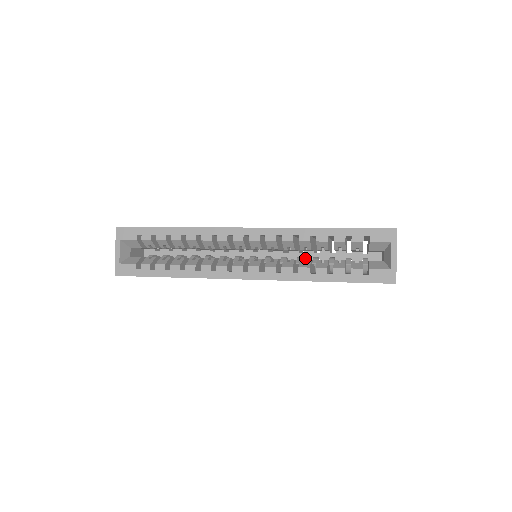
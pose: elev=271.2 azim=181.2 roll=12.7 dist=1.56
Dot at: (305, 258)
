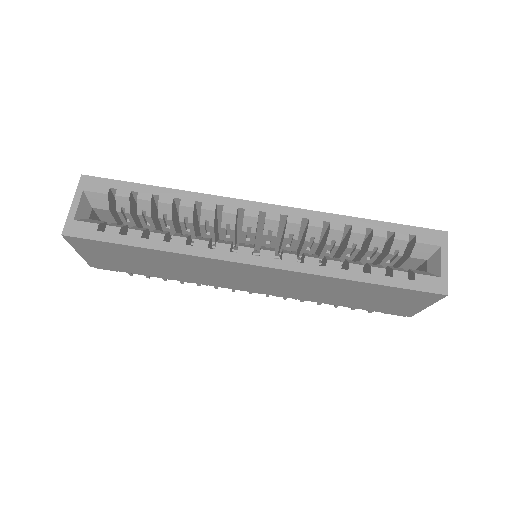
Dot at: occluded
